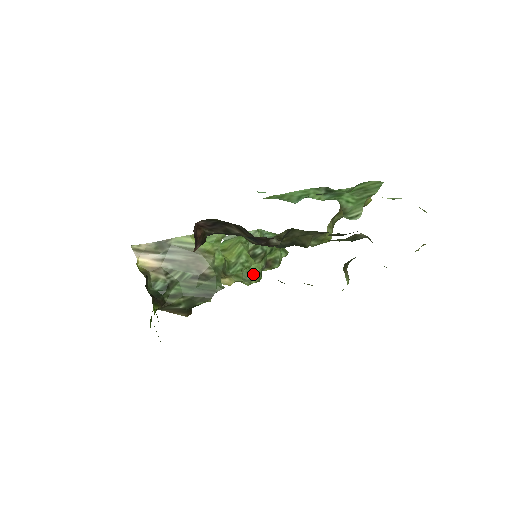
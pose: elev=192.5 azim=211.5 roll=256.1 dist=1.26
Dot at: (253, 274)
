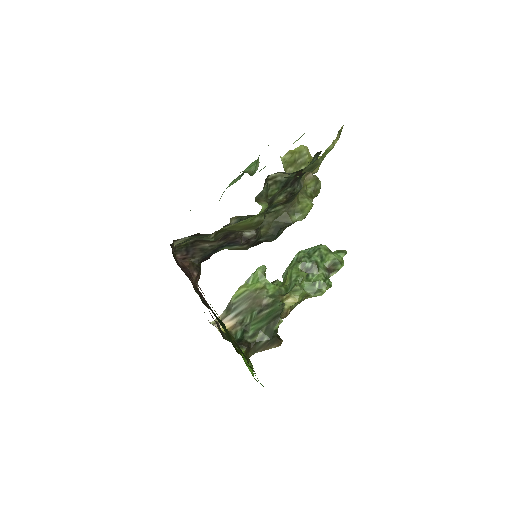
Dot at: (317, 284)
